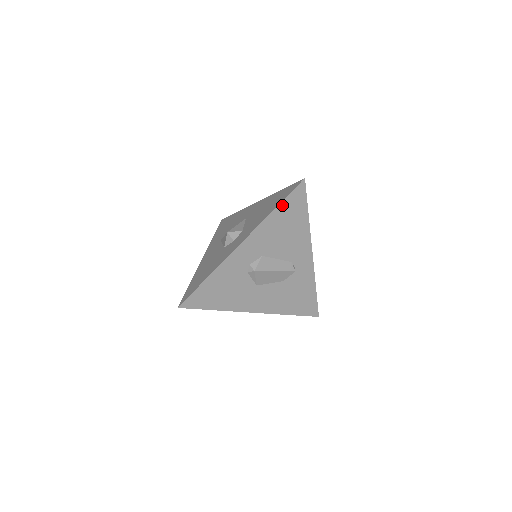
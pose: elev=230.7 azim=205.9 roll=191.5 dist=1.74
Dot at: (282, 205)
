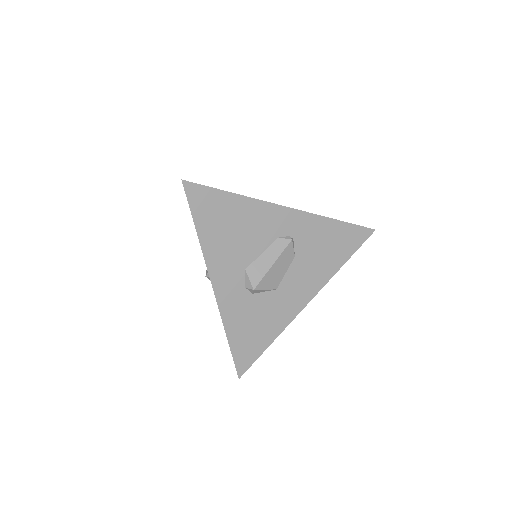
Dot at: (198, 222)
